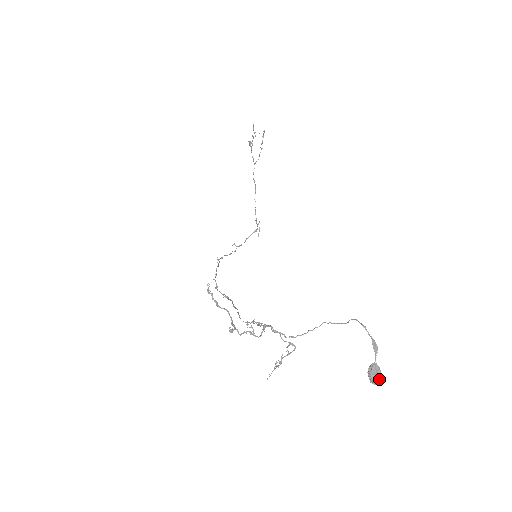
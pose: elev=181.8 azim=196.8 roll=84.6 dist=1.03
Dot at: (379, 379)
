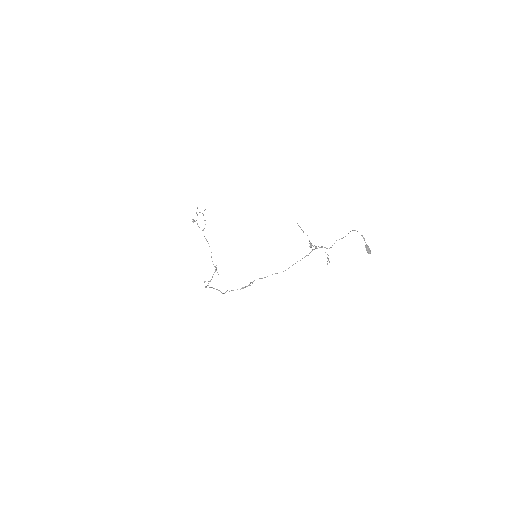
Dot at: (370, 250)
